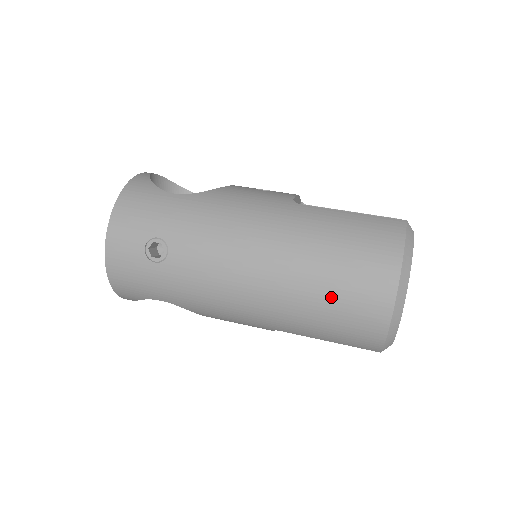
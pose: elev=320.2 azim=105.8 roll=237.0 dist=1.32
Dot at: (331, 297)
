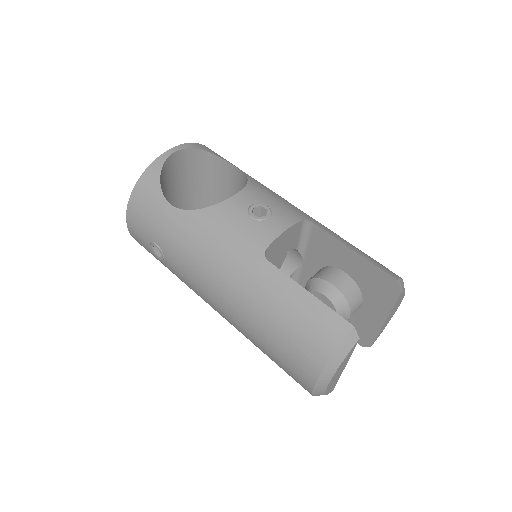
Dot at: (269, 355)
